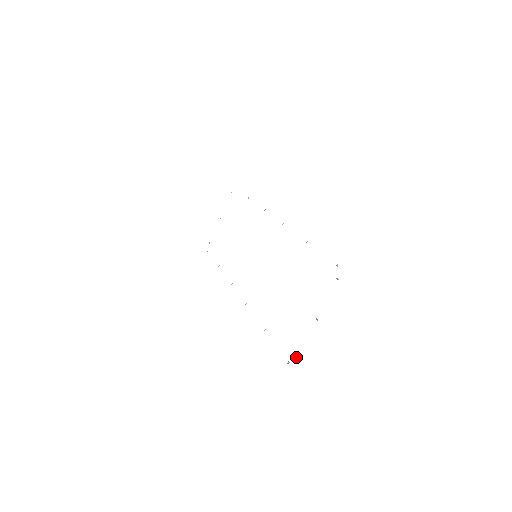
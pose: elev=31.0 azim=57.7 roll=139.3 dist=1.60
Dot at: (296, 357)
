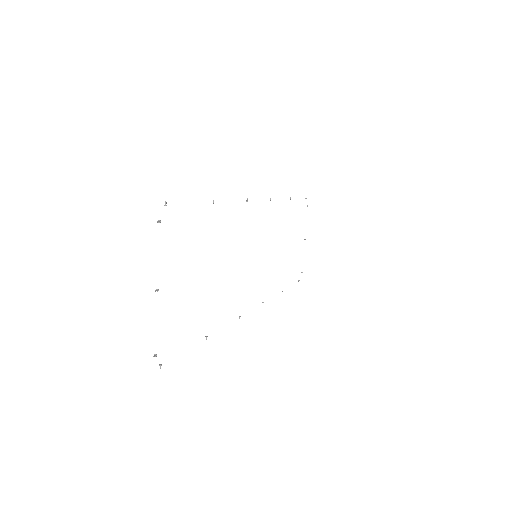
Dot at: (154, 354)
